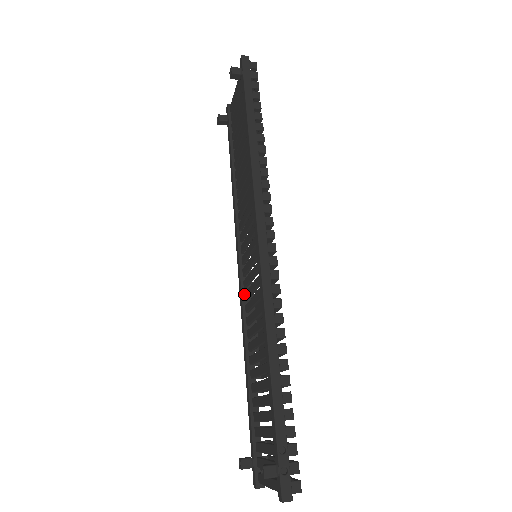
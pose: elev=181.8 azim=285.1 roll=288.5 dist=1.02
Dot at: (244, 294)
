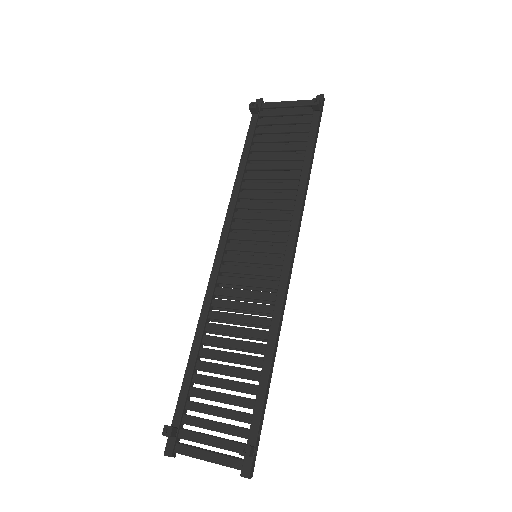
Dot at: (219, 277)
